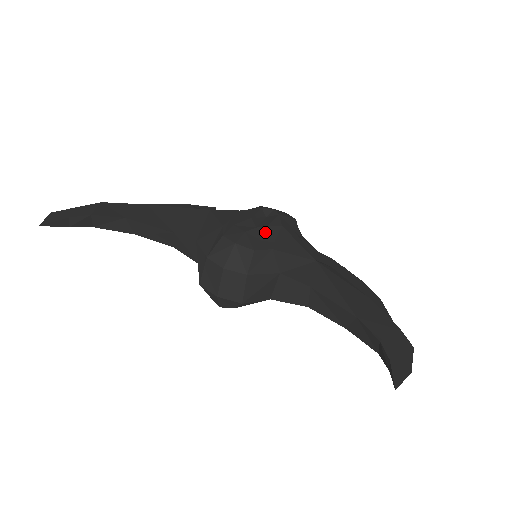
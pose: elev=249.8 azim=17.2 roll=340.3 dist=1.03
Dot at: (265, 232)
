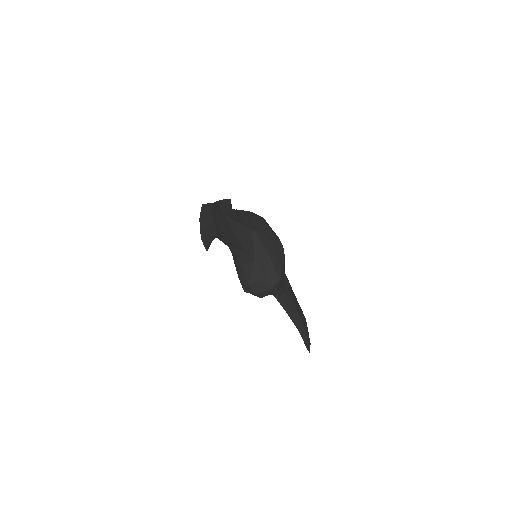
Dot at: occluded
